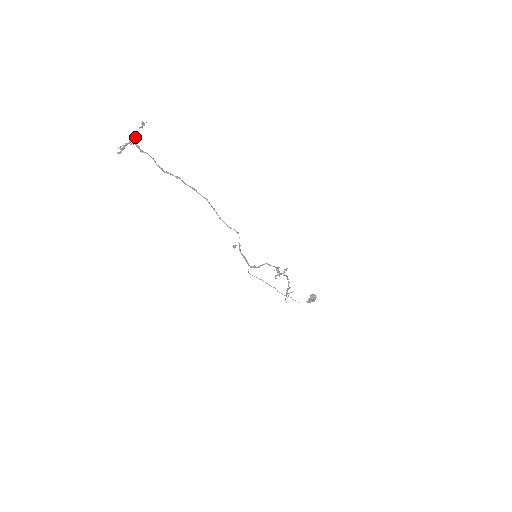
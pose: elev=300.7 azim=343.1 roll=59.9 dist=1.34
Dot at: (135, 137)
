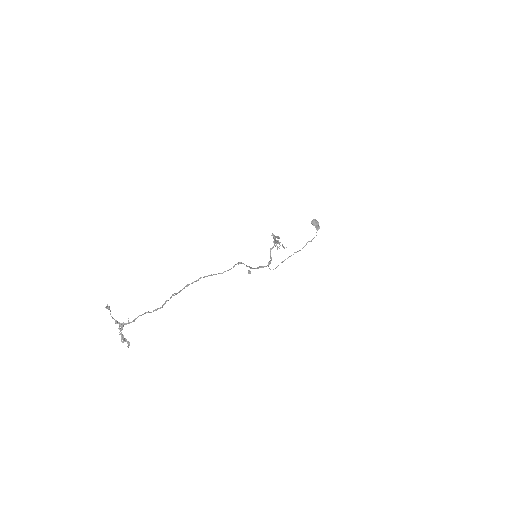
Dot at: (117, 322)
